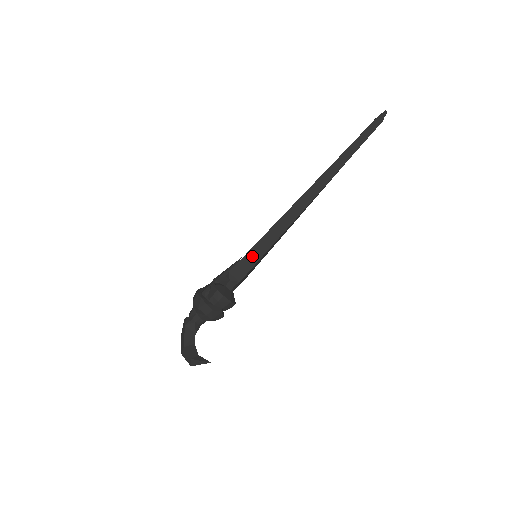
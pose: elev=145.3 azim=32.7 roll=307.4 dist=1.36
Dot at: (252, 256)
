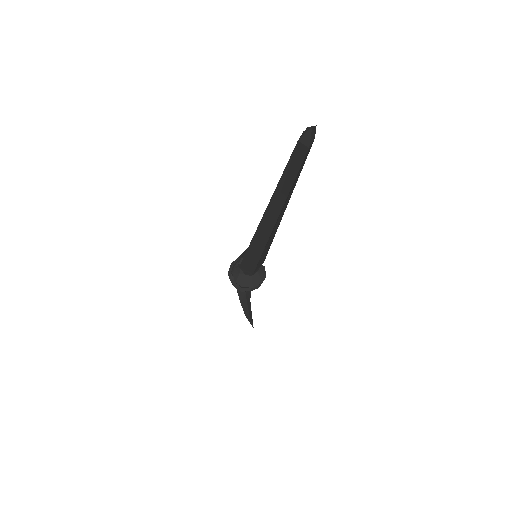
Dot at: (249, 261)
